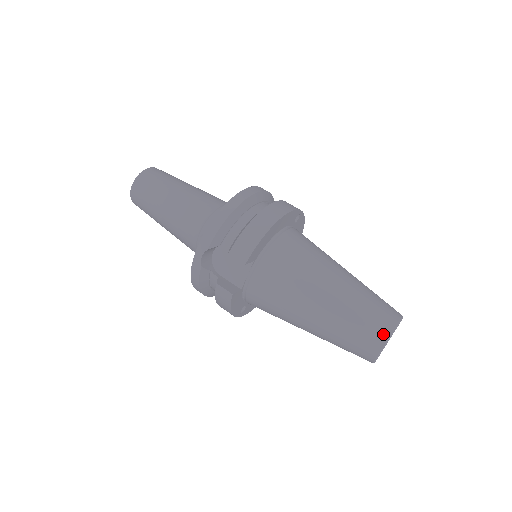
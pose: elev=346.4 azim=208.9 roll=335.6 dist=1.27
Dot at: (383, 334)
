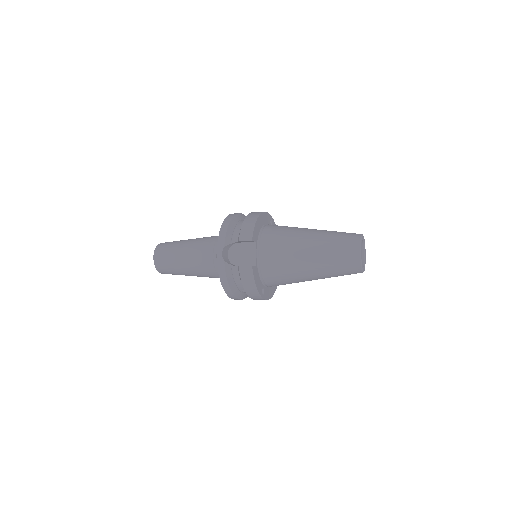
Dot at: (356, 242)
